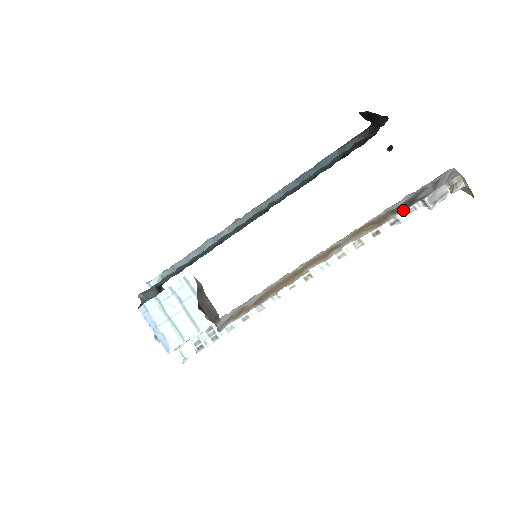
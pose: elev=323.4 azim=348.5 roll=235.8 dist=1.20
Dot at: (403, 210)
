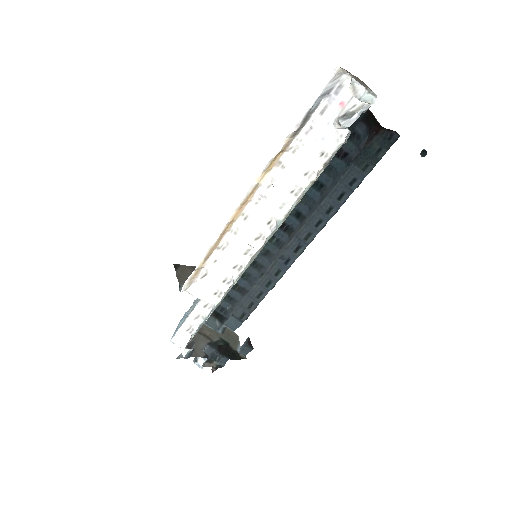
Dot at: (299, 128)
